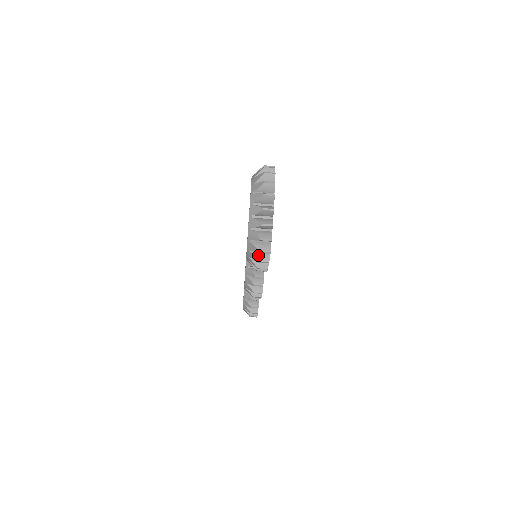
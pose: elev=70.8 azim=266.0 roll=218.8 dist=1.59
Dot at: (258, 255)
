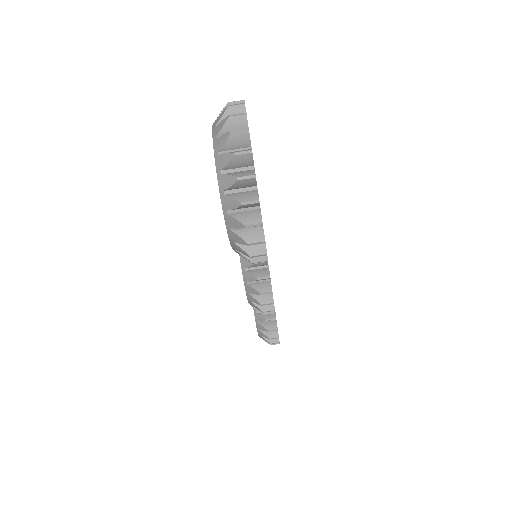
Dot at: (245, 234)
